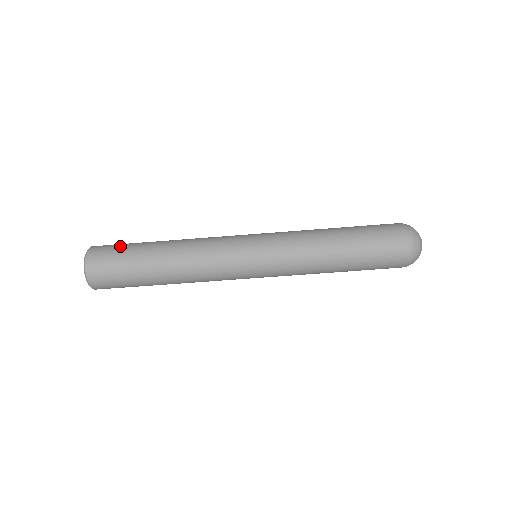
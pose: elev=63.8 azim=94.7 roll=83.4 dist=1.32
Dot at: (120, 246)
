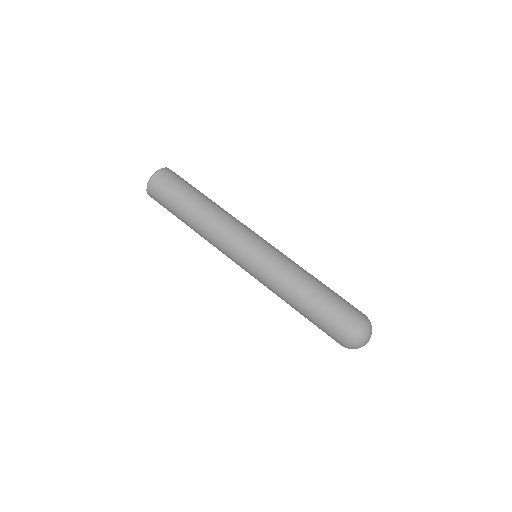
Dot at: (182, 181)
